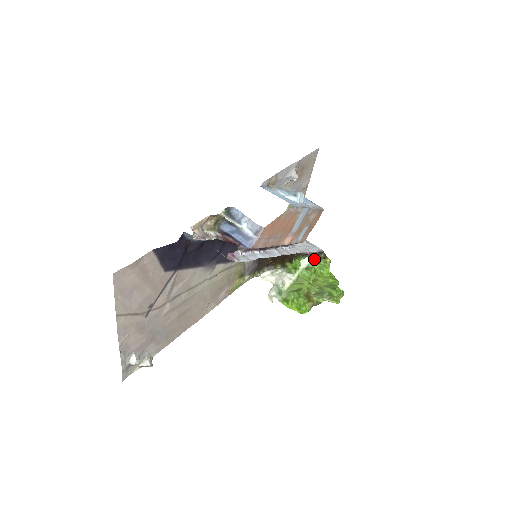
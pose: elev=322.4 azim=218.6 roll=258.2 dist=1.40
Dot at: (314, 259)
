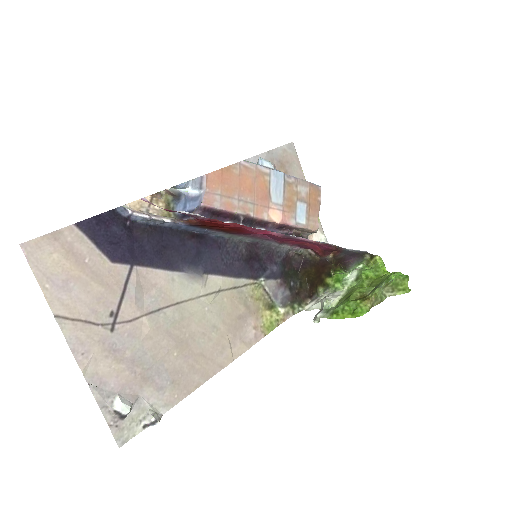
Dot at: occluded
